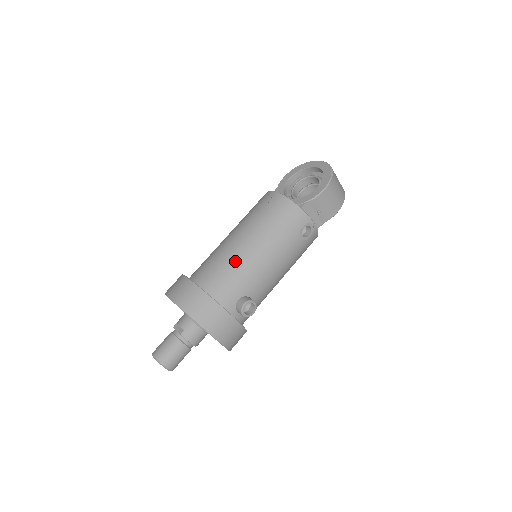
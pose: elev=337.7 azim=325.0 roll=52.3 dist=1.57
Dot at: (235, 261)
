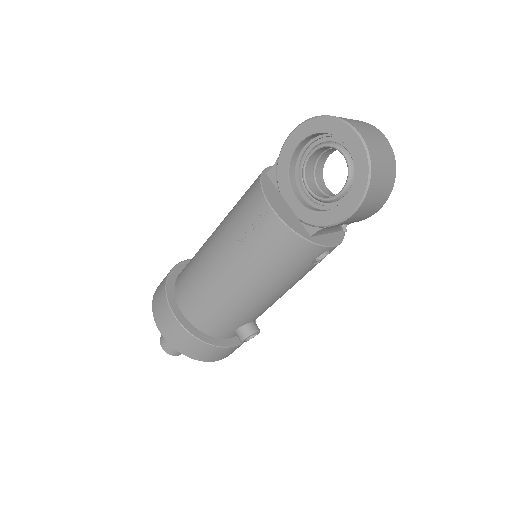
Dot at: (224, 302)
